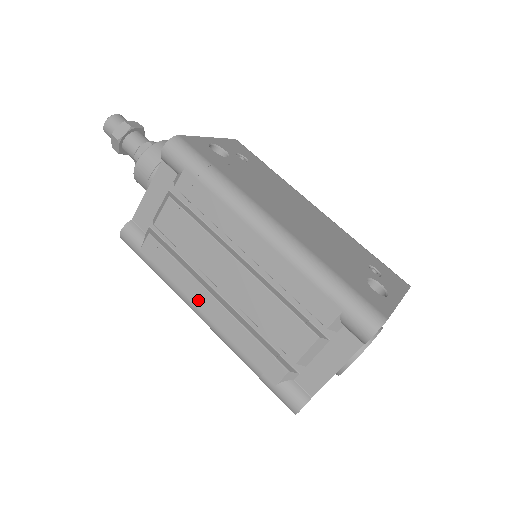
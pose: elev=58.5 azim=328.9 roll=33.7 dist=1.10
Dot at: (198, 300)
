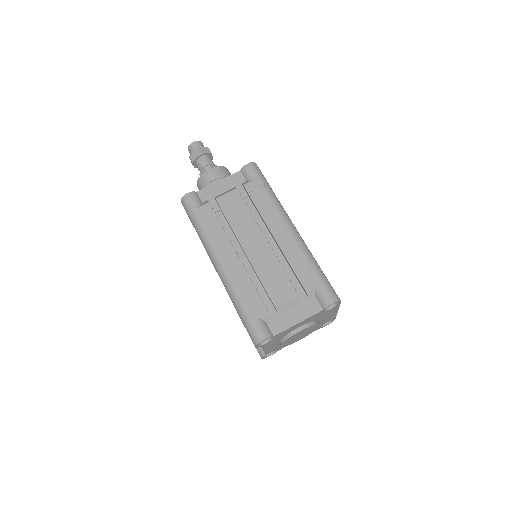
Dot at: (223, 251)
